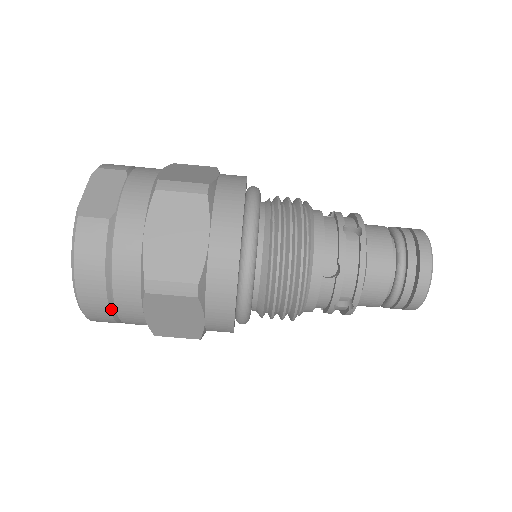
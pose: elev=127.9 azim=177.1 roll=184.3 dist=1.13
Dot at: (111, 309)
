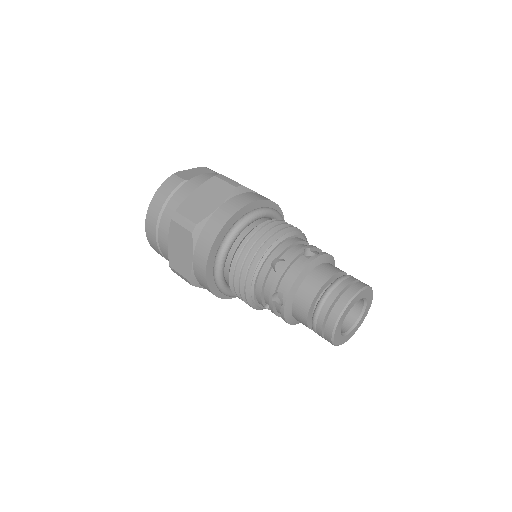
Dot at: (157, 231)
